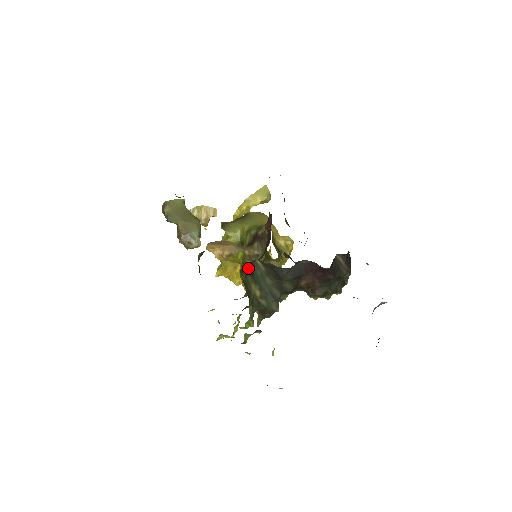
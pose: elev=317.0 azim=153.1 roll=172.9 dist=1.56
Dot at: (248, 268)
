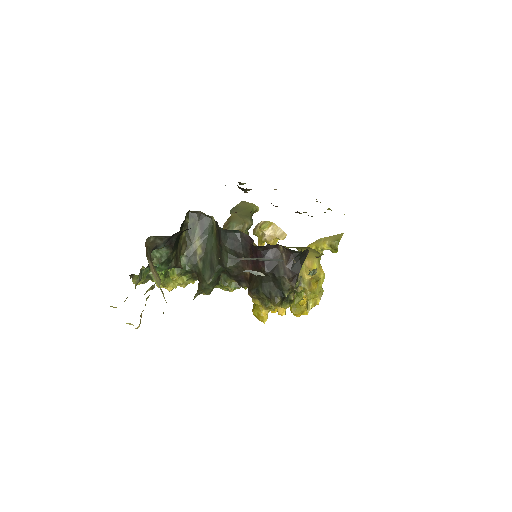
Dot at: (201, 219)
